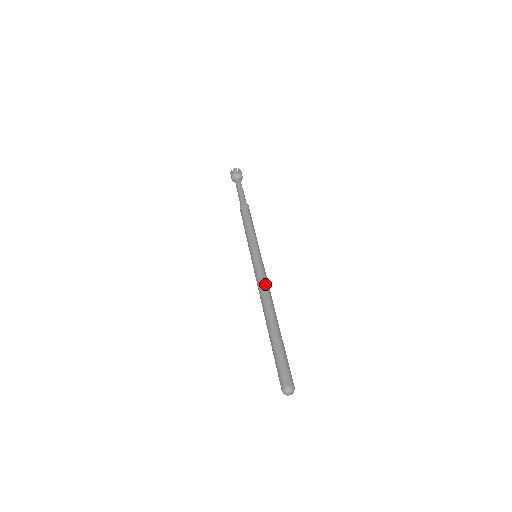
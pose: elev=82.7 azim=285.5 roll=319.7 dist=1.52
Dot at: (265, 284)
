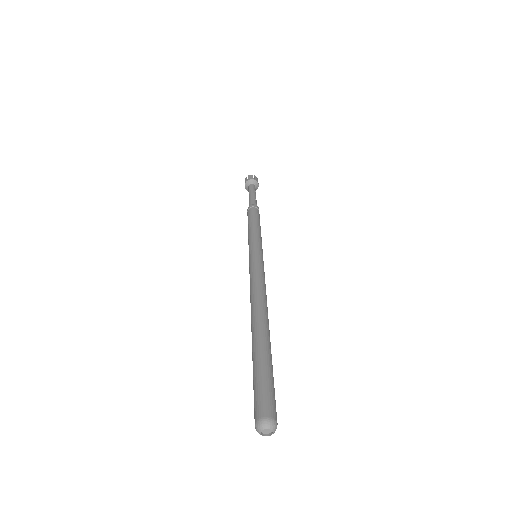
Dot at: (260, 283)
